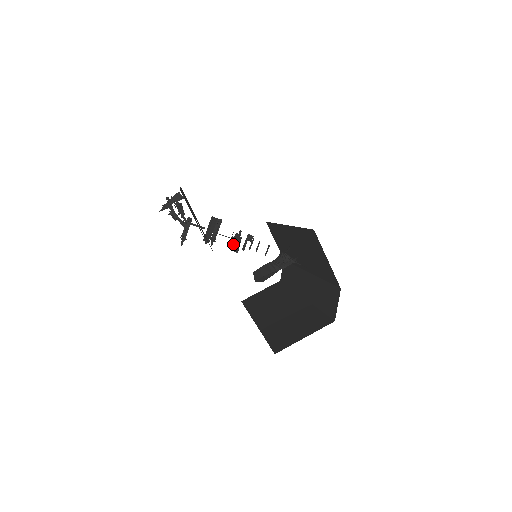
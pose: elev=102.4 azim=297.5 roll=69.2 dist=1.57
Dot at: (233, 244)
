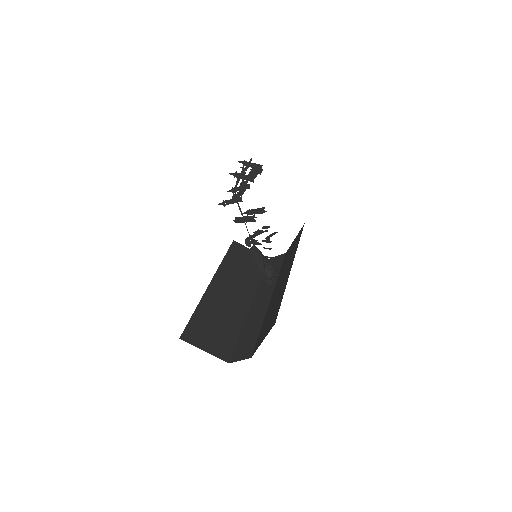
Dot at: (246, 243)
